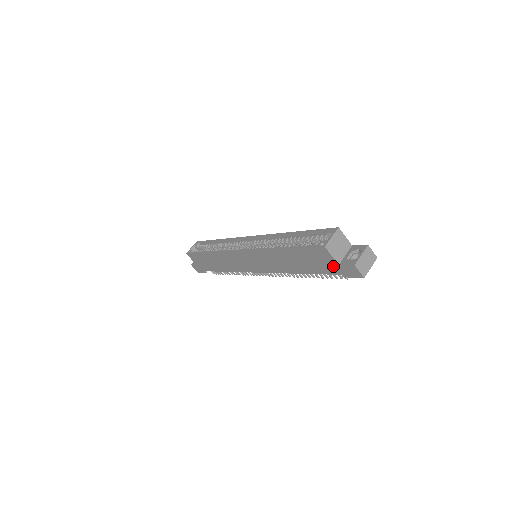
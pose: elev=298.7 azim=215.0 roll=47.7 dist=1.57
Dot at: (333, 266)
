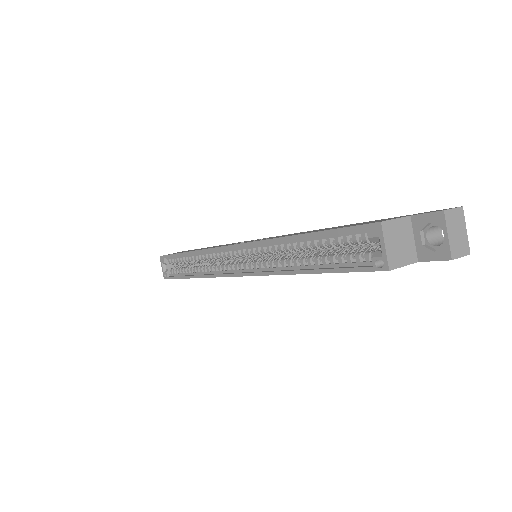
Dot at: occluded
